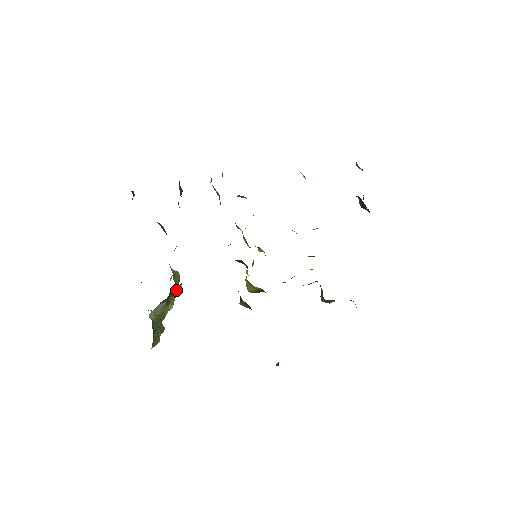
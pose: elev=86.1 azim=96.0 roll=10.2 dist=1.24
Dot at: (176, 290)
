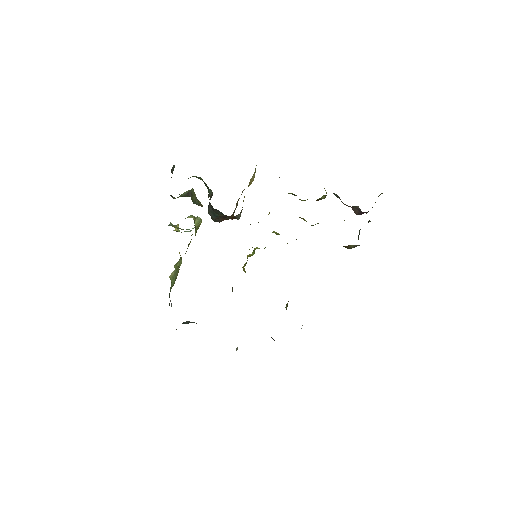
Dot at: occluded
